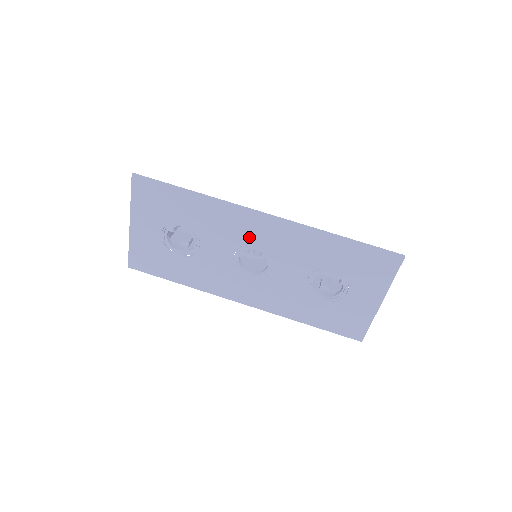
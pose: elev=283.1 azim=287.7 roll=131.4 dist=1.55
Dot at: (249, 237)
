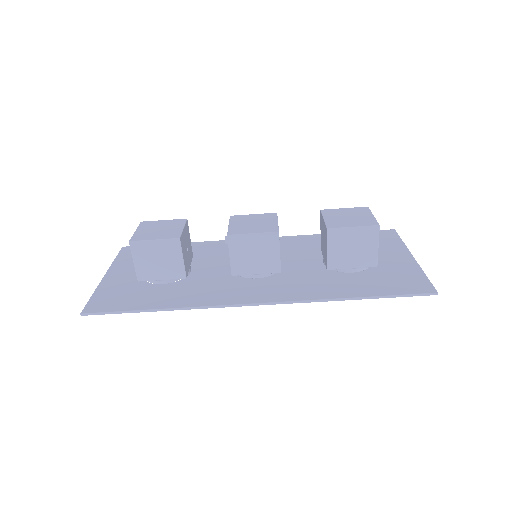
Dot at: (244, 285)
